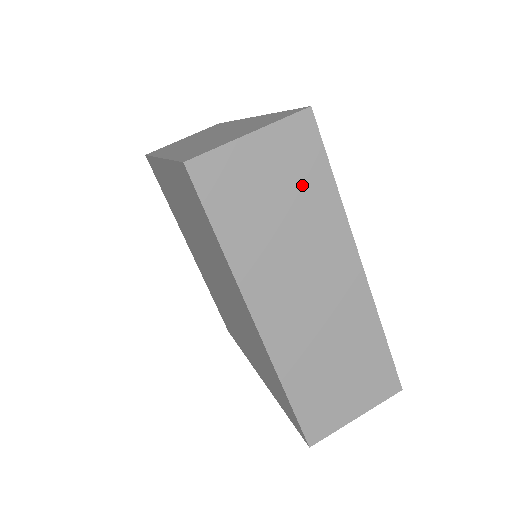
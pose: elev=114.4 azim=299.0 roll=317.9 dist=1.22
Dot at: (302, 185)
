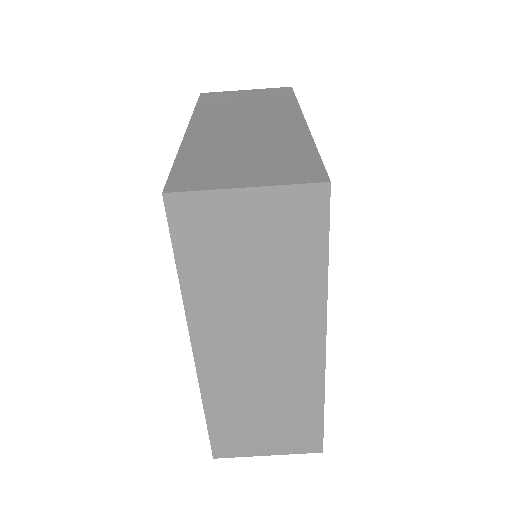
Dot at: (288, 255)
